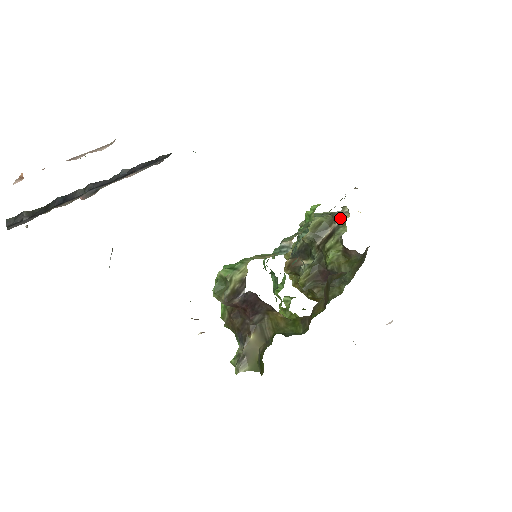
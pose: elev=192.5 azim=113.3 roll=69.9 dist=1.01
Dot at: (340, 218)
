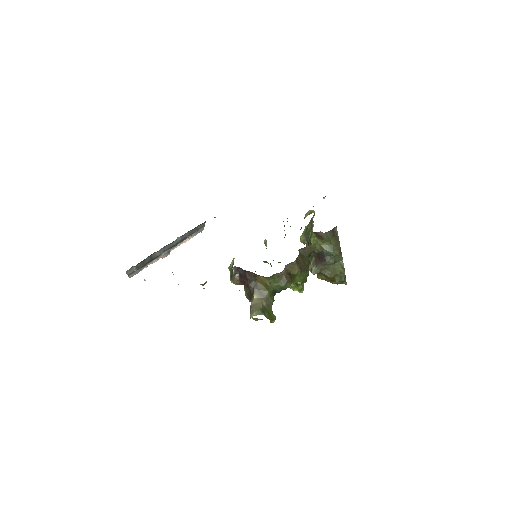
Dot at: (312, 218)
